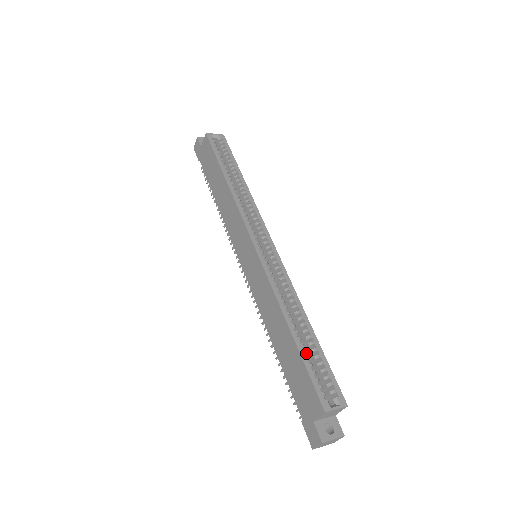
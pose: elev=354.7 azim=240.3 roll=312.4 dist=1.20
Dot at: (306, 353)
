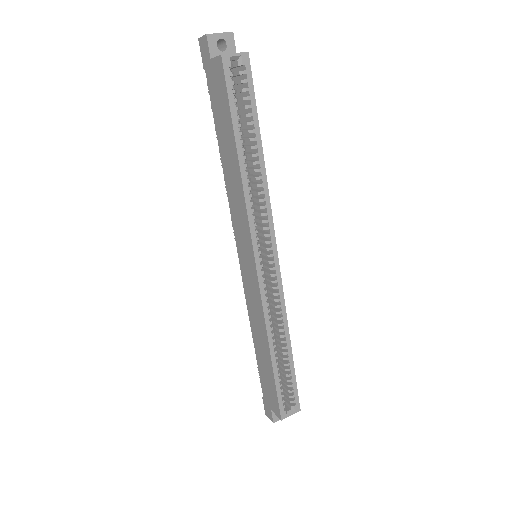
Dot at: (280, 374)
